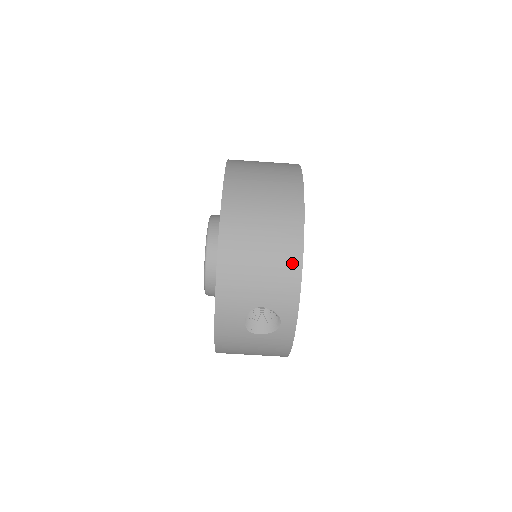
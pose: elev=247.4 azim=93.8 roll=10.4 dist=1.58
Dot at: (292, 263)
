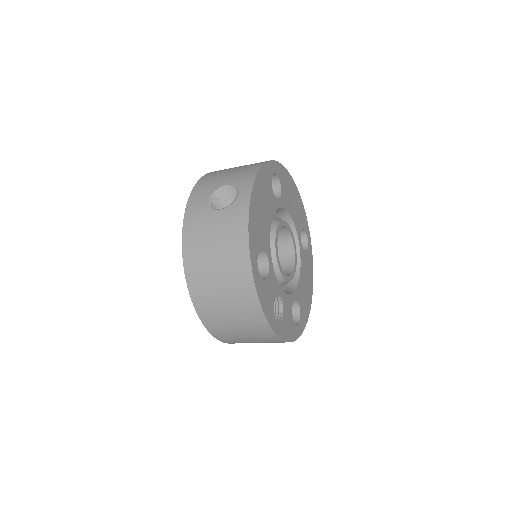
Dot at: occluded
